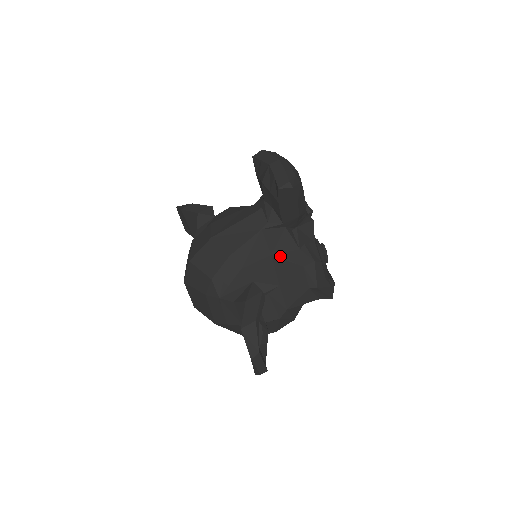
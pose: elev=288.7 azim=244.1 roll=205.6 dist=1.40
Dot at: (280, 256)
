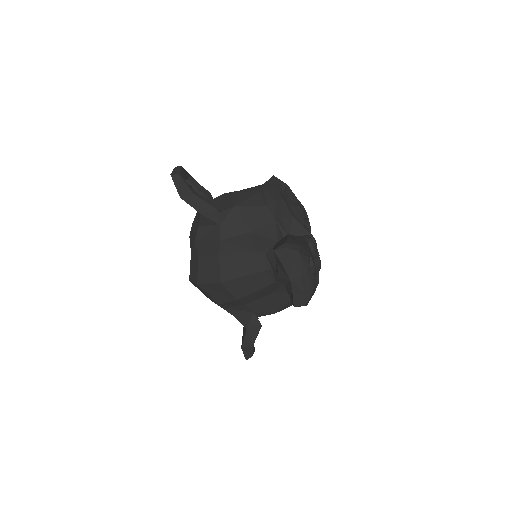
Dot at: (280, 292)
